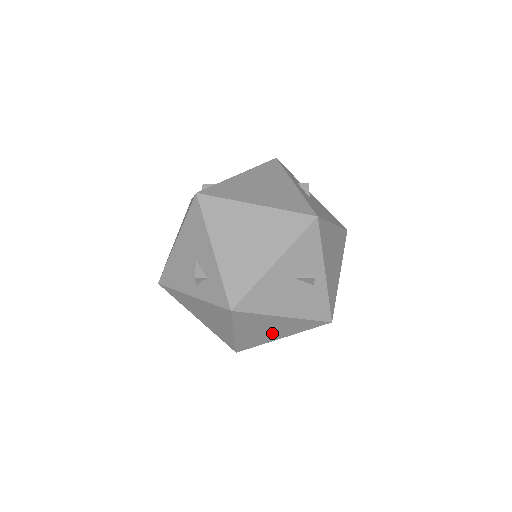
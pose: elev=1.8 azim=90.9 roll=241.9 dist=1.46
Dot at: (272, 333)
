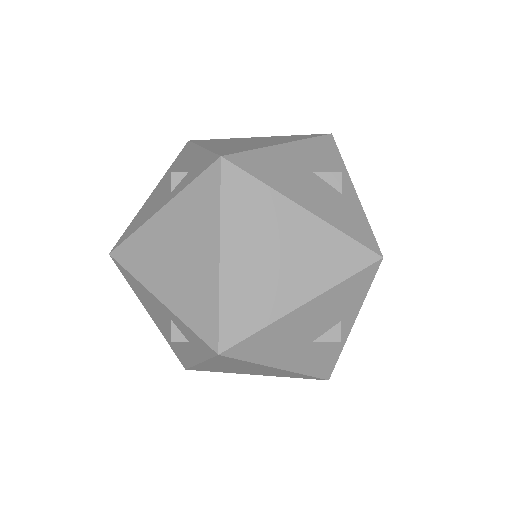
Dot at: (285, 275)
